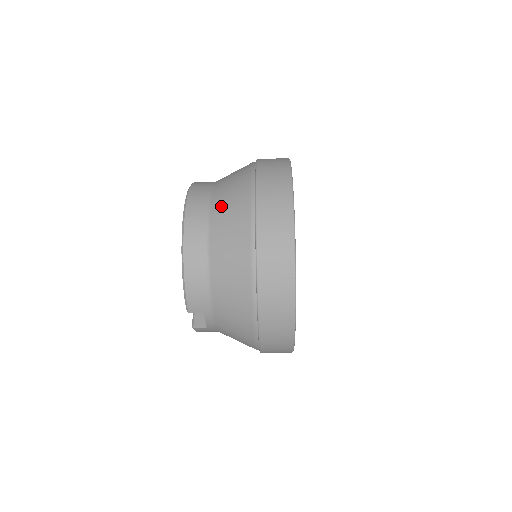
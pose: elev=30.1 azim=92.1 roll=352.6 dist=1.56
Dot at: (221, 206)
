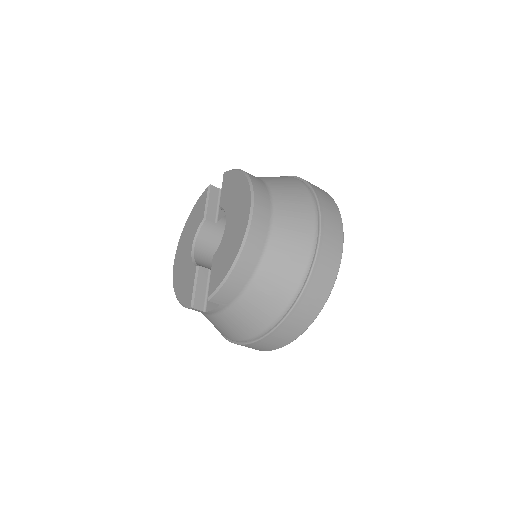
Dot at: (285, 224)
